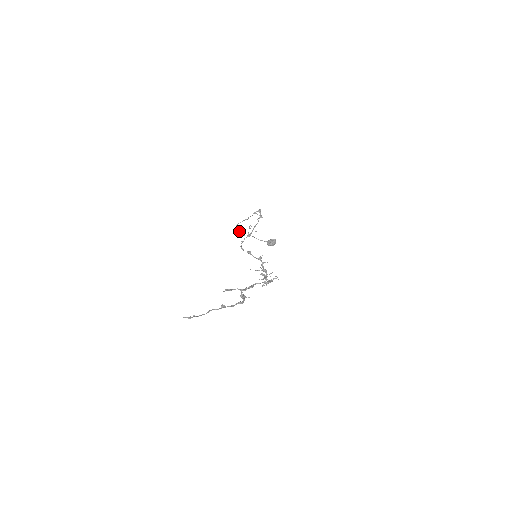
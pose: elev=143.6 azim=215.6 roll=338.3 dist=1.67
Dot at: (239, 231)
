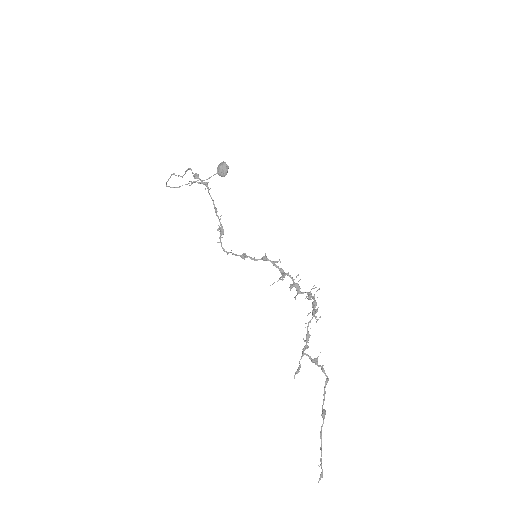
Dot at: occluded
